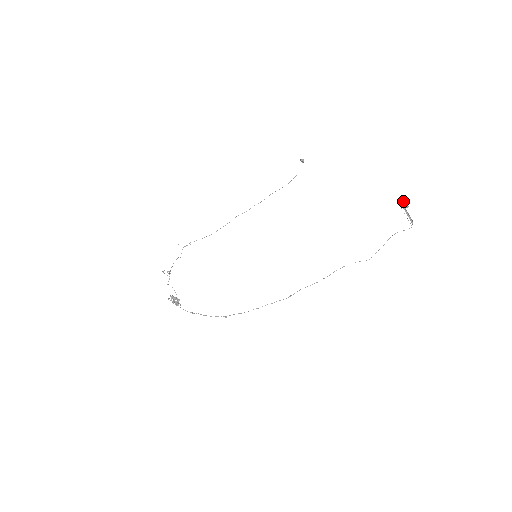
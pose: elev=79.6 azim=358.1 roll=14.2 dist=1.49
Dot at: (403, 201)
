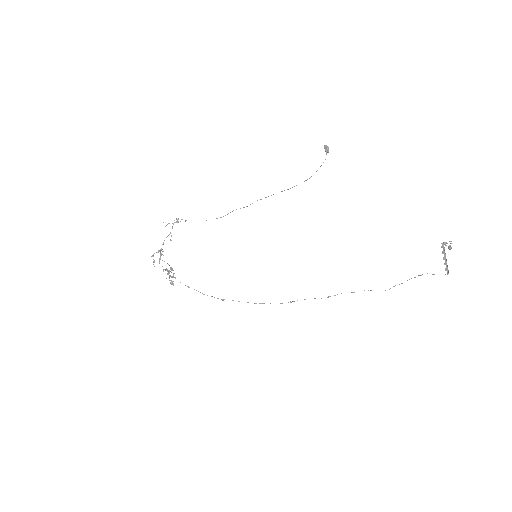
Dot at: (446, 245)
